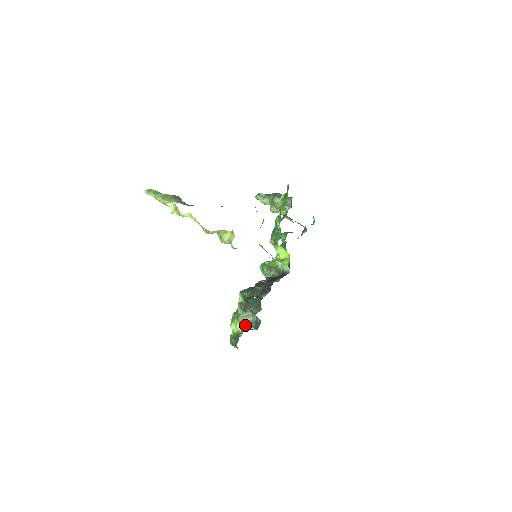
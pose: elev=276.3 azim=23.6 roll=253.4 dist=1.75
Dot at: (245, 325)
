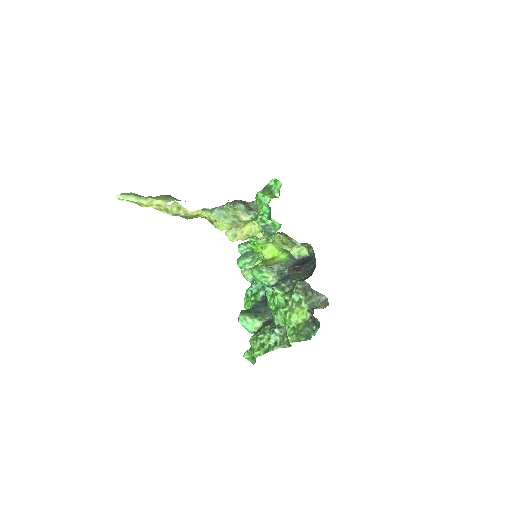
Dot at: (313, 307)
